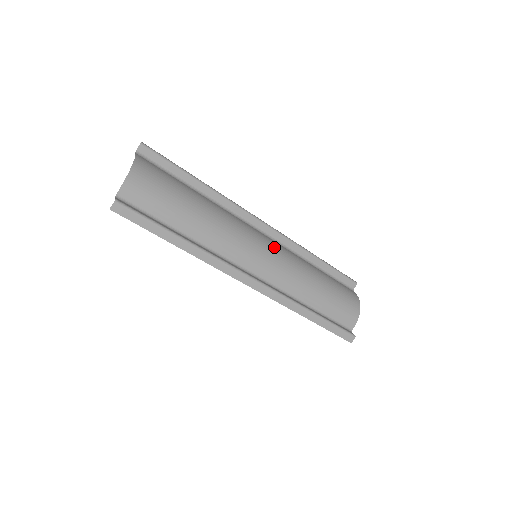
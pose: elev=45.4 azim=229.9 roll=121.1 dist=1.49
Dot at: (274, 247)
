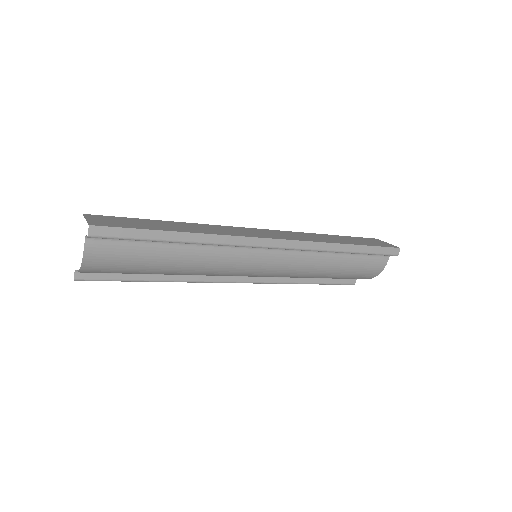
Dot at: (273, 267)
